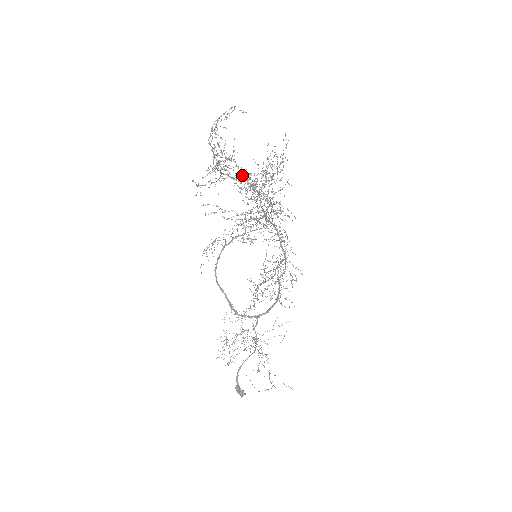
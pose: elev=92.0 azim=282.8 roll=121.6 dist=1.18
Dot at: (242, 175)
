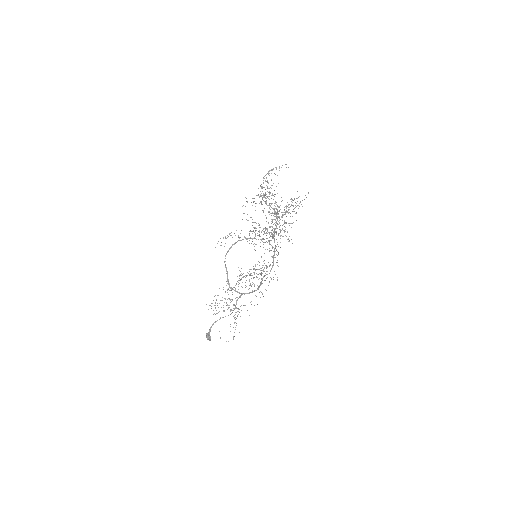
Dot at: occluded
